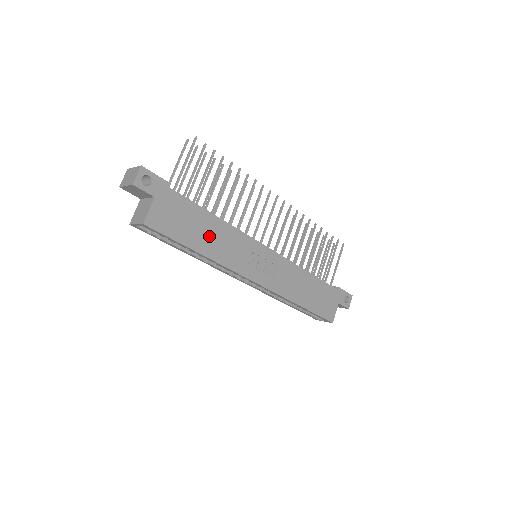
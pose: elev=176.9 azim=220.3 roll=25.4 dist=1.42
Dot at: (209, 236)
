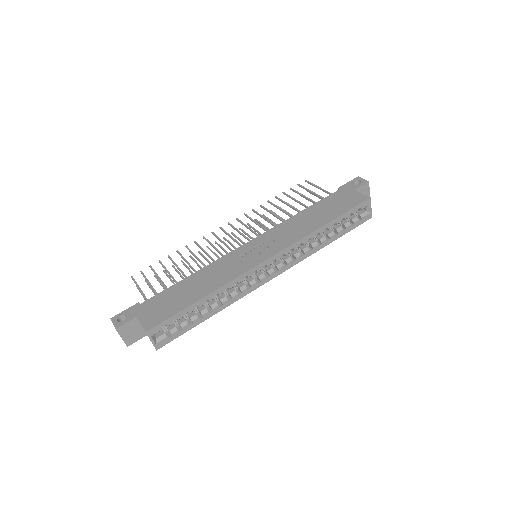
Dot at: (198, 286)
